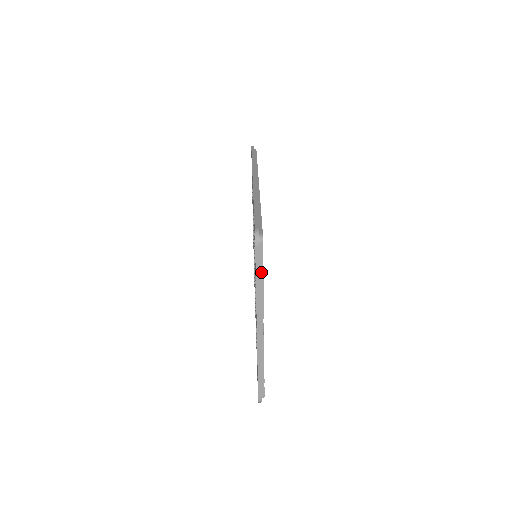
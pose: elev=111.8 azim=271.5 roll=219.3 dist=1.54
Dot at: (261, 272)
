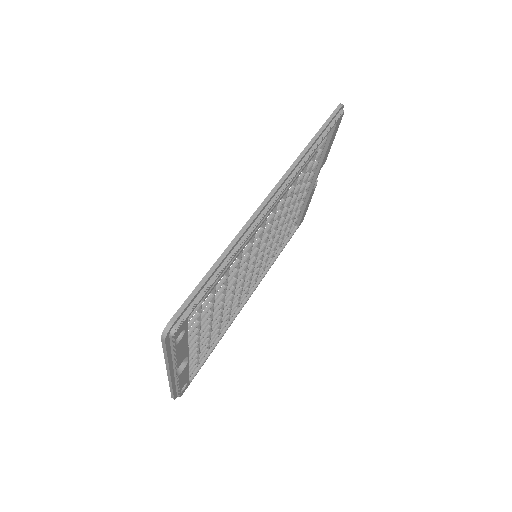
Dot at: (172, 350)
